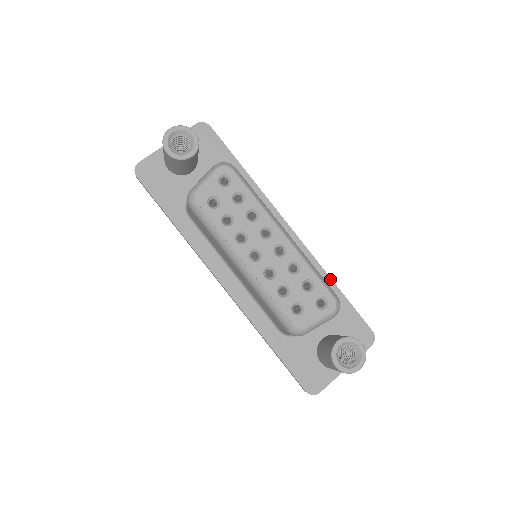
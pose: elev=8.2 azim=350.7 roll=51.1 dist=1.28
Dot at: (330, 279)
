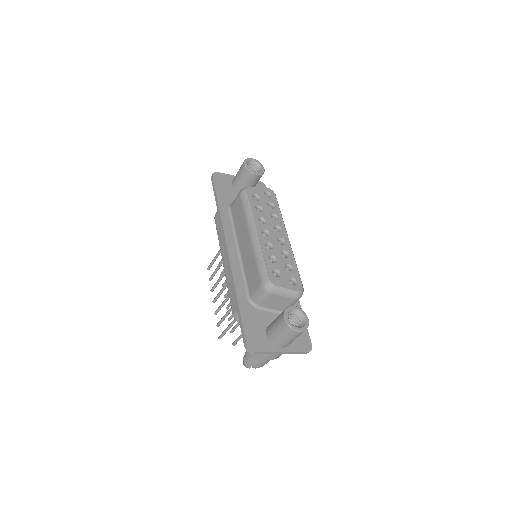
Dot at: occluded
